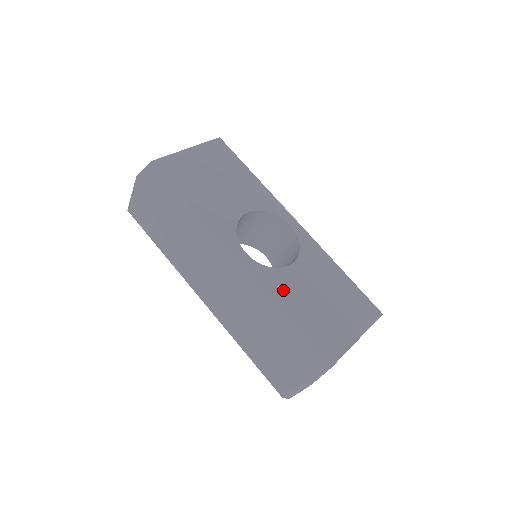
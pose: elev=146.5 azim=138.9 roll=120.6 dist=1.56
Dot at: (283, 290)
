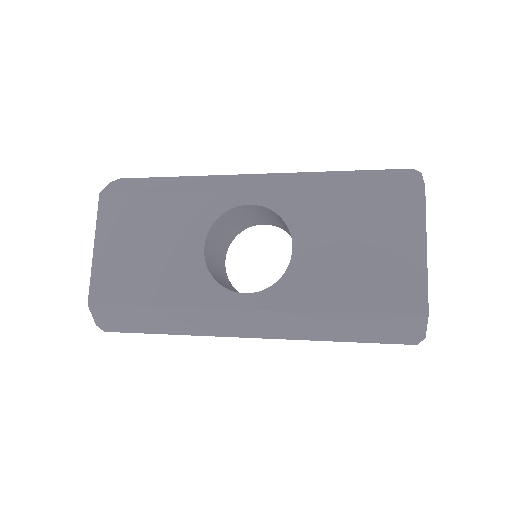
Dot at: (312, 289)
